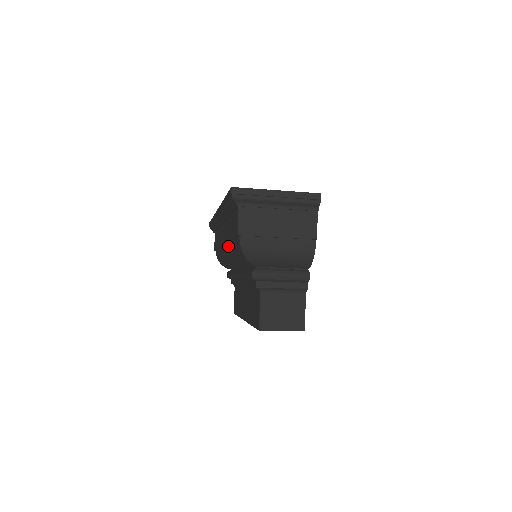
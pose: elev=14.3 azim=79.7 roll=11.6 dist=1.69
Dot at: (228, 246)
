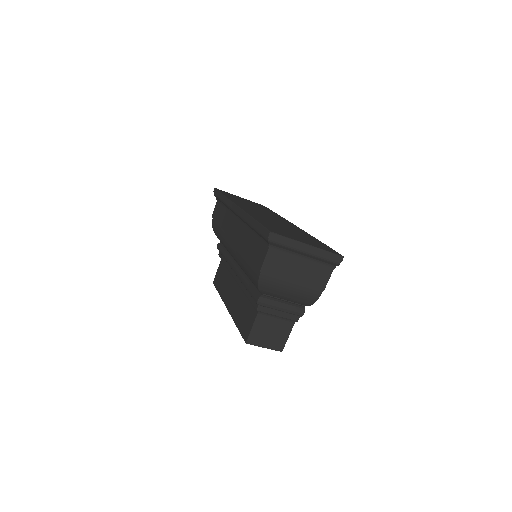
Dot at: (238, 250)
